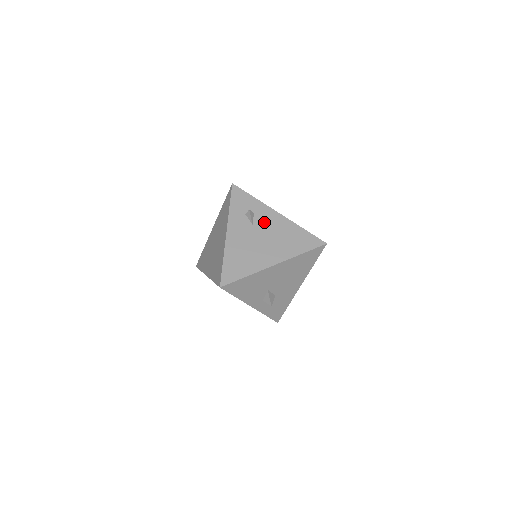
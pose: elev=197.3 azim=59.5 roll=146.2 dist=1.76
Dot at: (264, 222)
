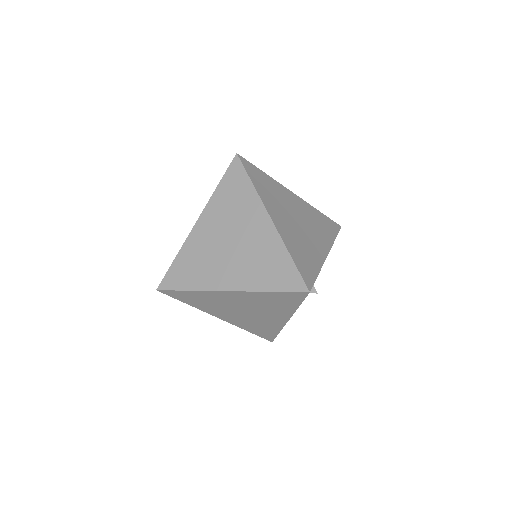
Dot at: occluded
